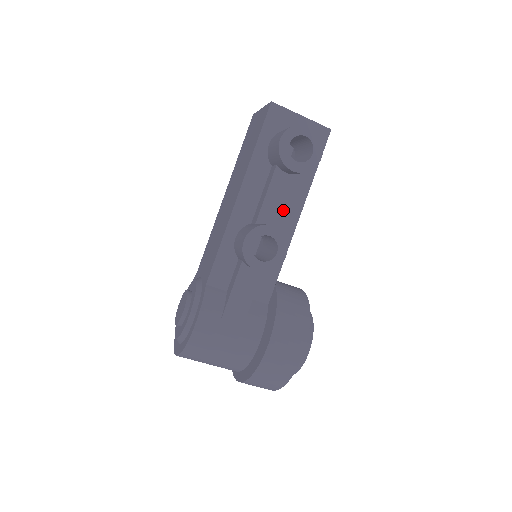
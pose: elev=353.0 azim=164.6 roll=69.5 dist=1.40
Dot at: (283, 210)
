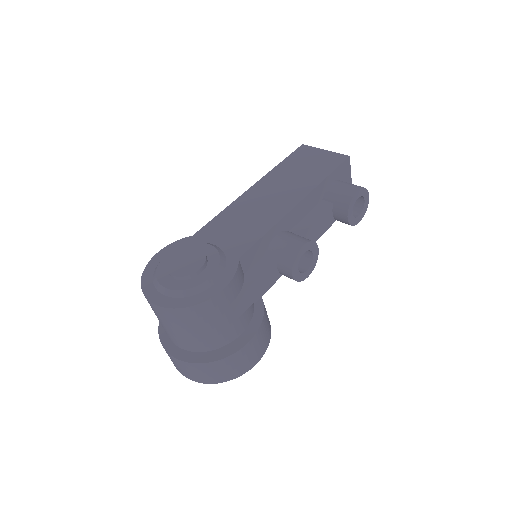
Dot at: (315, 238)
